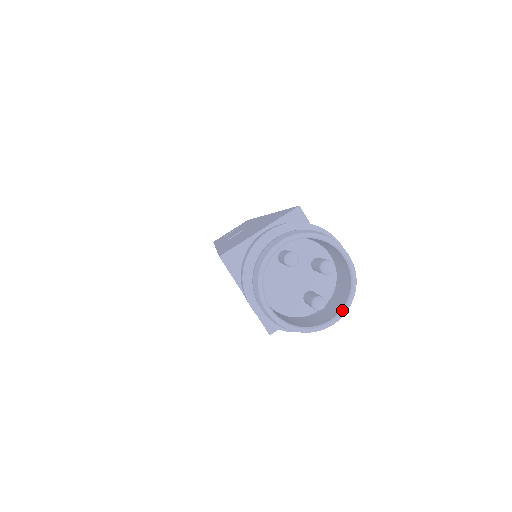
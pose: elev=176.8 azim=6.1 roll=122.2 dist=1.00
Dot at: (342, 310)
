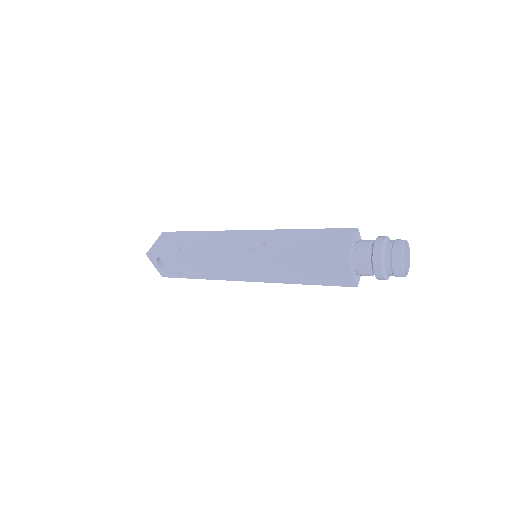
Dot at: (409, 265)
